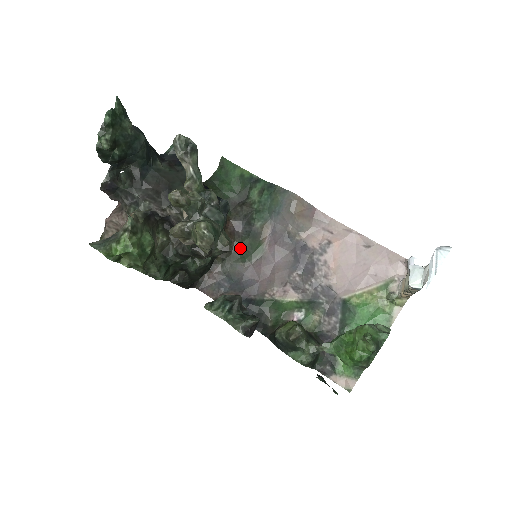
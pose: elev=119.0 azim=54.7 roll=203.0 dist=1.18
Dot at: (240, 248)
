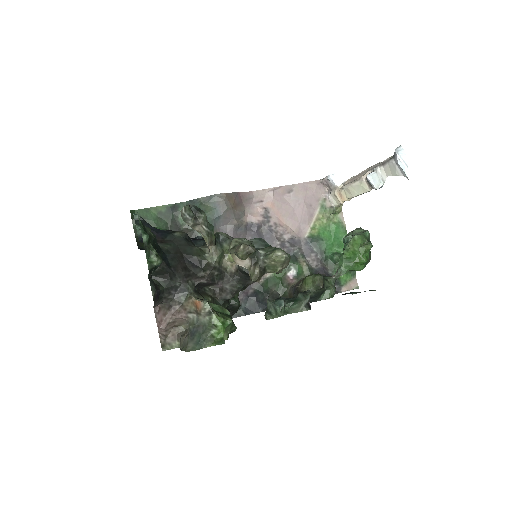
Dot at: occluded
